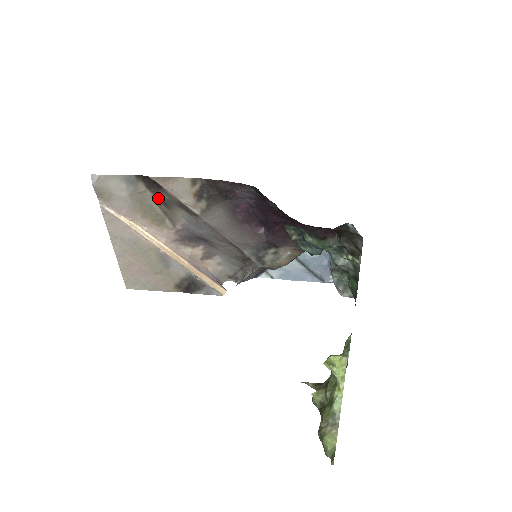
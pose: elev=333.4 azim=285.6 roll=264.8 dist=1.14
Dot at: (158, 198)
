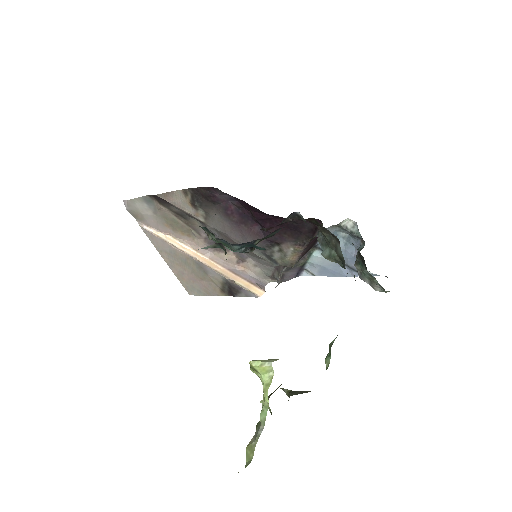
Dot at: (174, 212)
